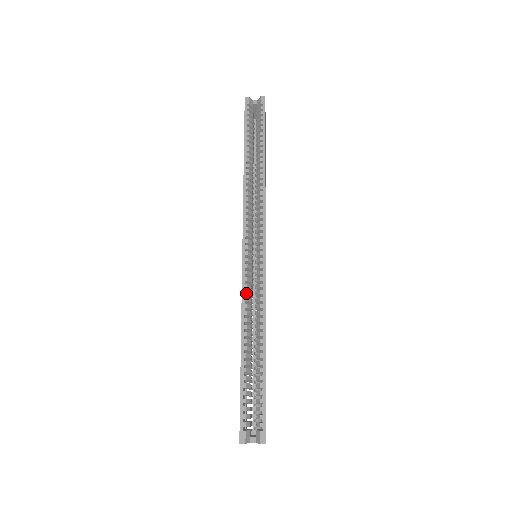
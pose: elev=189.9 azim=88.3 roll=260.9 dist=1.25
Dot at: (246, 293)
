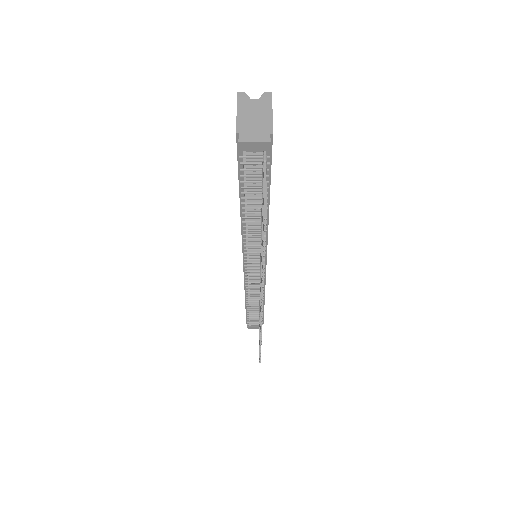
Dot at: occluded
